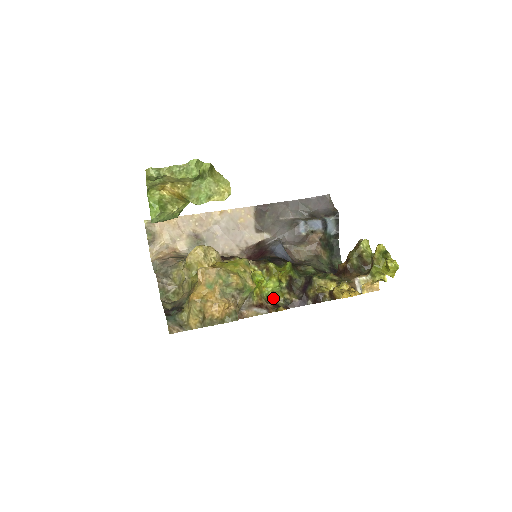
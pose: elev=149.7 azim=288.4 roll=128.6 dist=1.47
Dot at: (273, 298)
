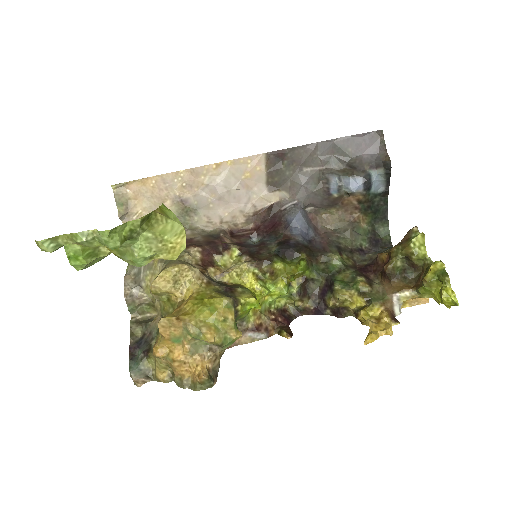
Dot at: (280, 302)
